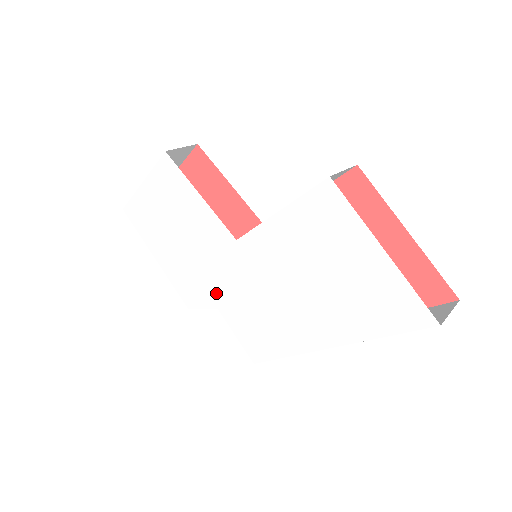
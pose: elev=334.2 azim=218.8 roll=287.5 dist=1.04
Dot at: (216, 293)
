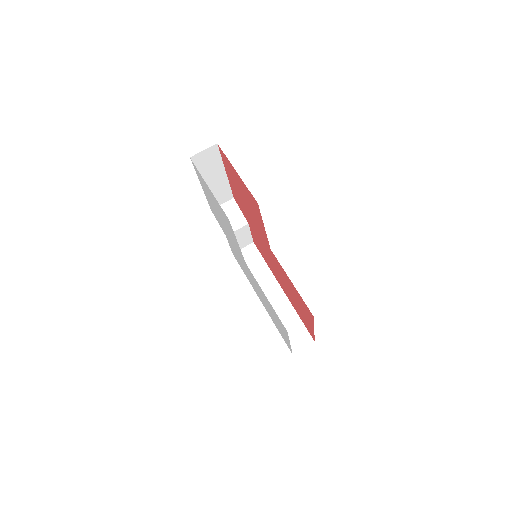
Dot at: (228, 238)
